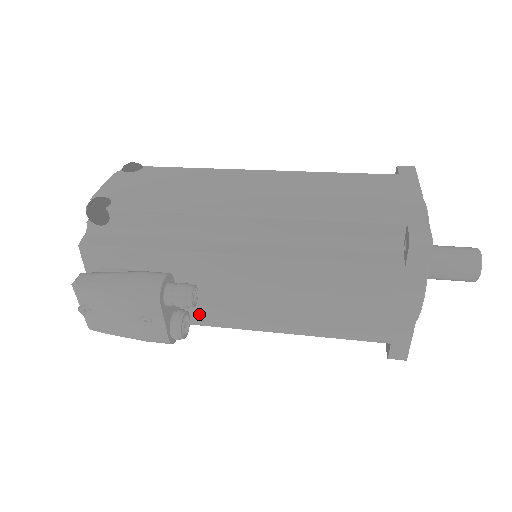
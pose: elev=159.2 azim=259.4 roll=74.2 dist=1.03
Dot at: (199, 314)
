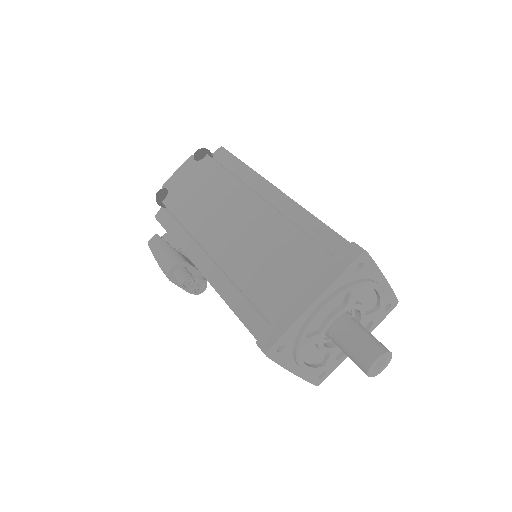
Dot at: occluded
